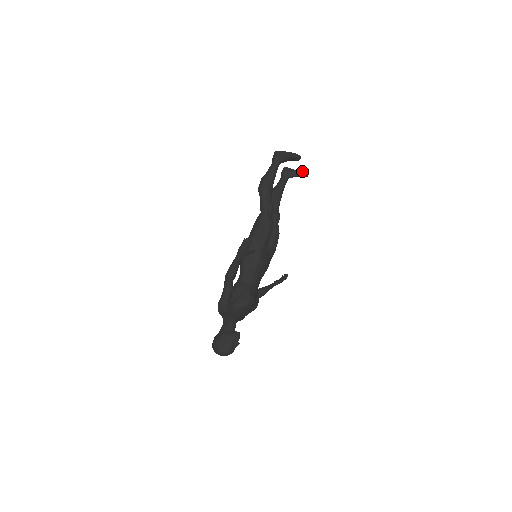
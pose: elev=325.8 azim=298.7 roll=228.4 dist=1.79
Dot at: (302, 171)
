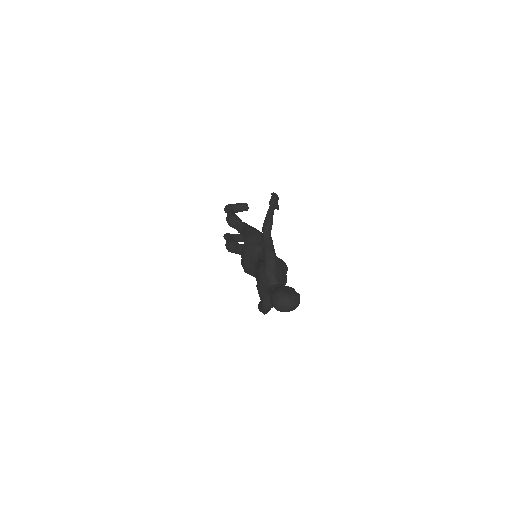
Dot at: occluded
